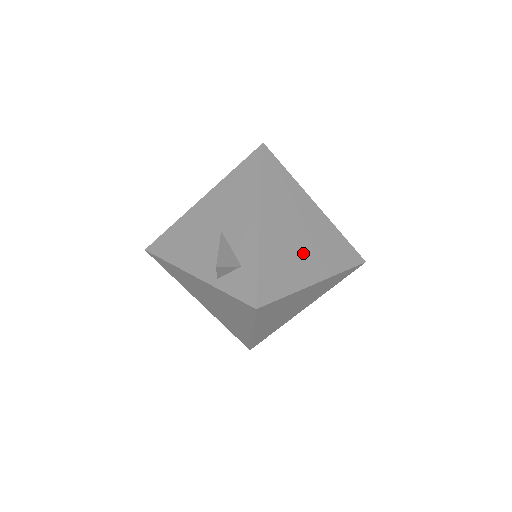
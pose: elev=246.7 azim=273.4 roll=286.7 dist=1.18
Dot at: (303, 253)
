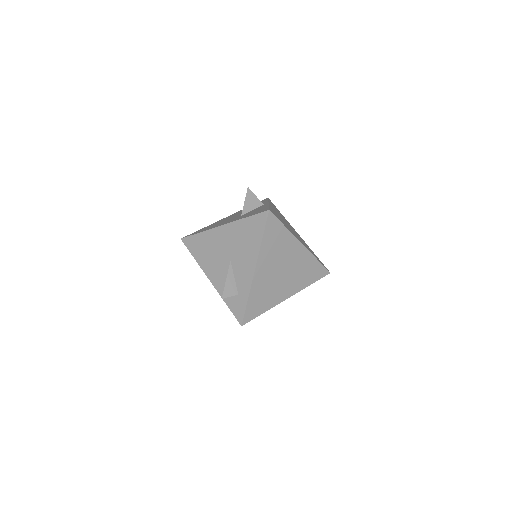
Dot at: (282, 283)
